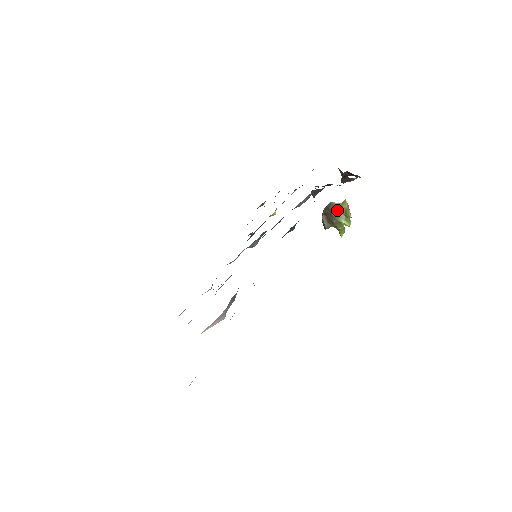
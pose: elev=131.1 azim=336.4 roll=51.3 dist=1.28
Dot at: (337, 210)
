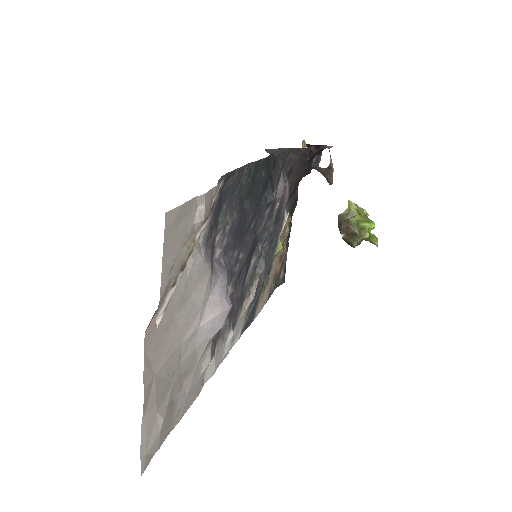
Dot at: (349, 217)
